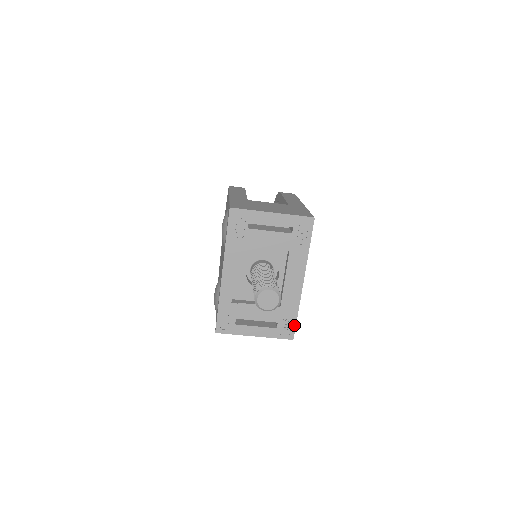
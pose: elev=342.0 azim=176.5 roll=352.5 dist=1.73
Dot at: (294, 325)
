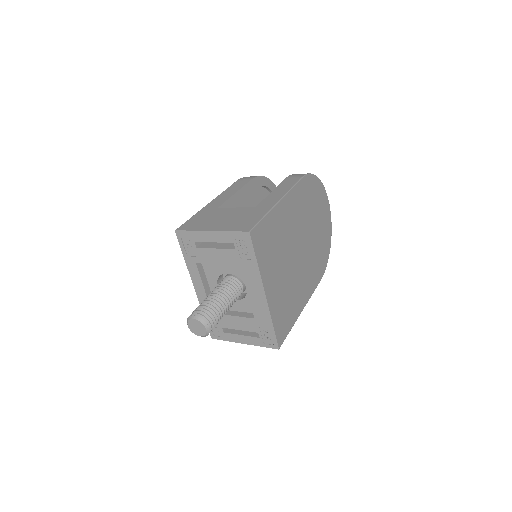
Dot at: (274, 336)
